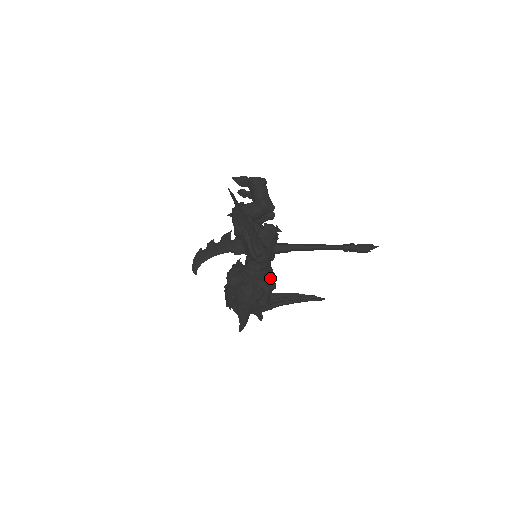
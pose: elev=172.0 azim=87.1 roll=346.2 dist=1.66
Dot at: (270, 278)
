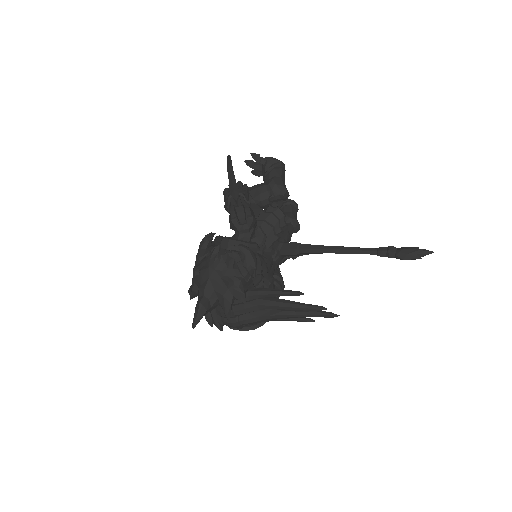
Dot at: (248, 249)
